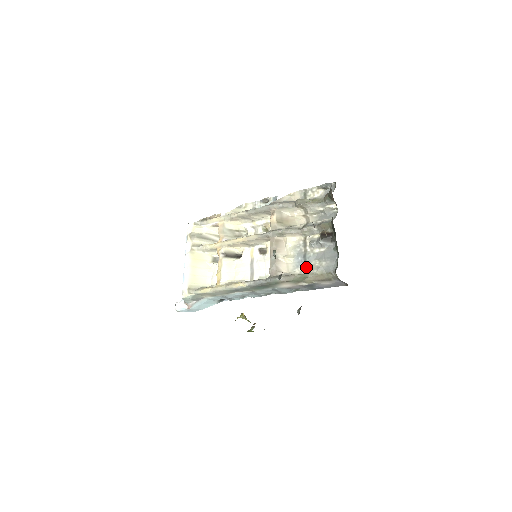
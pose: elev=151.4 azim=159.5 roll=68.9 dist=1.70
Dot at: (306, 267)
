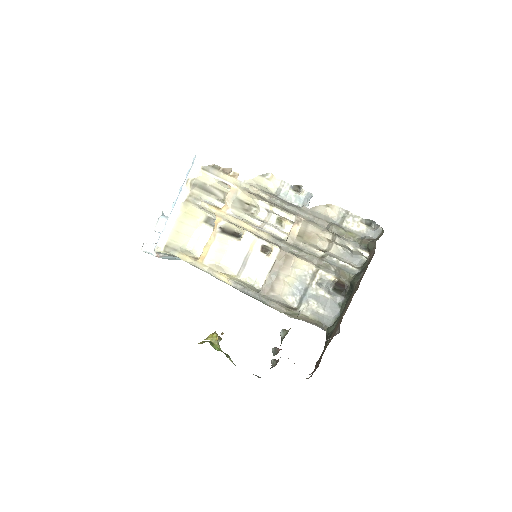
Dot at: (302, 302)
